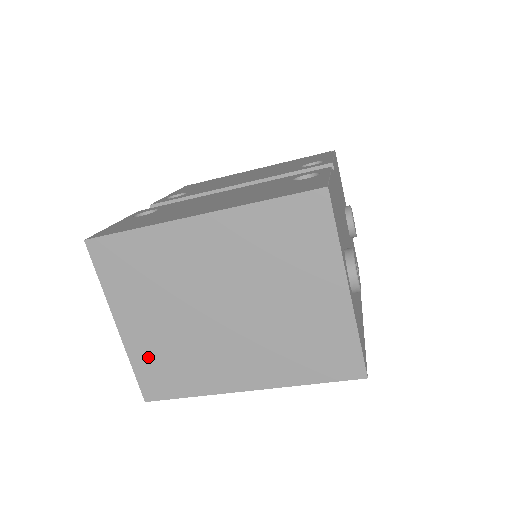
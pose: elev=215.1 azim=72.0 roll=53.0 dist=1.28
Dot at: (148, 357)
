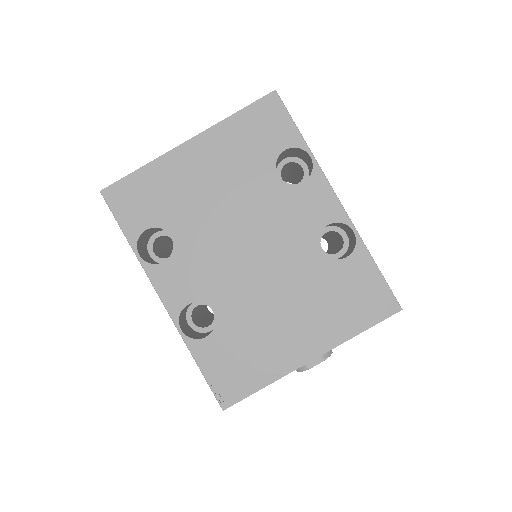
Dot at: occluded
